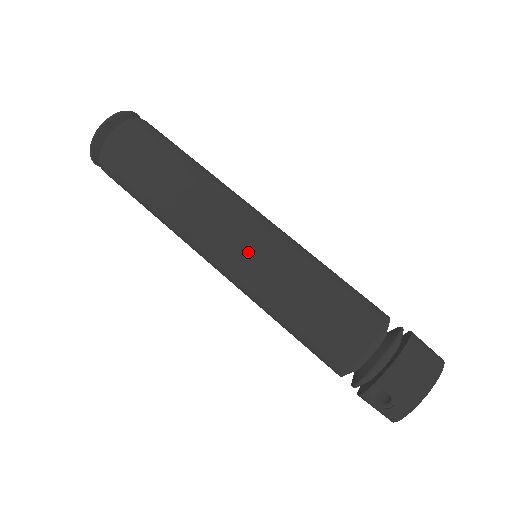
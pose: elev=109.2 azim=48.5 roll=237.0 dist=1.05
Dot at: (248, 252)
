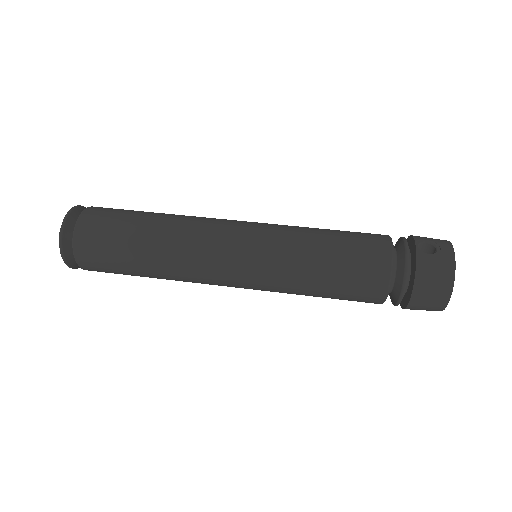
Dot at: (259, 223)
